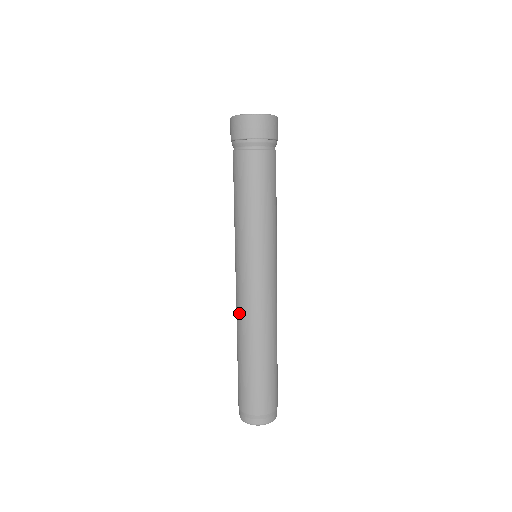
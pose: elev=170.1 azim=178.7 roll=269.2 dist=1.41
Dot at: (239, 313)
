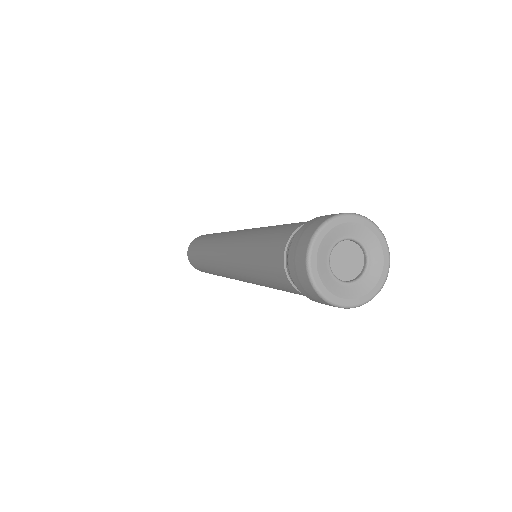
Dot at: (213, 245)
